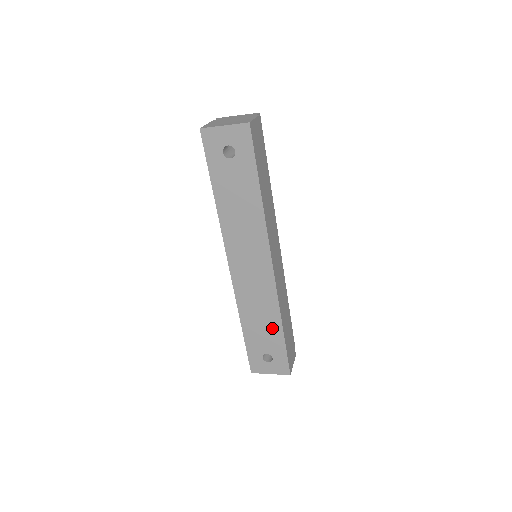
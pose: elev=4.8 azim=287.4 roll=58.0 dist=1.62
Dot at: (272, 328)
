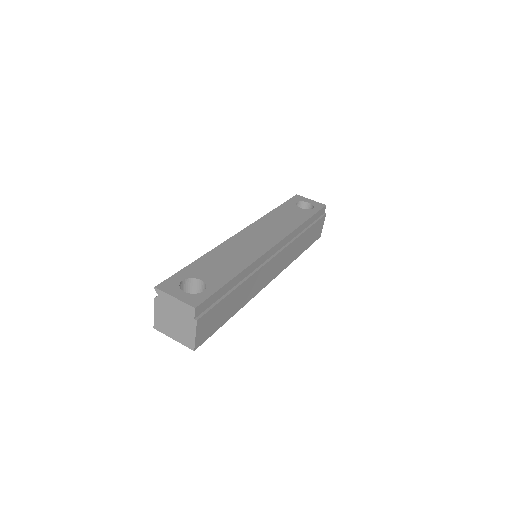
Dot at: occluded
